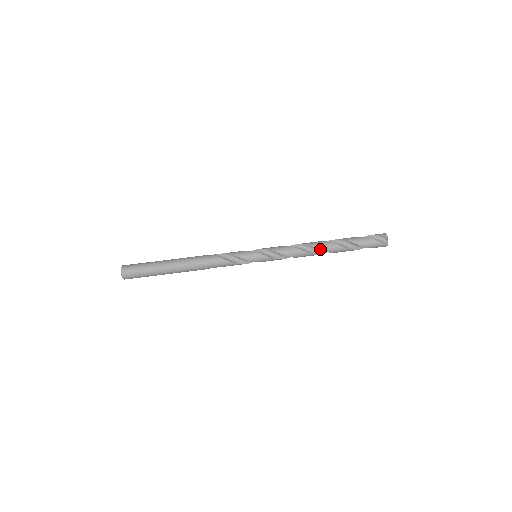
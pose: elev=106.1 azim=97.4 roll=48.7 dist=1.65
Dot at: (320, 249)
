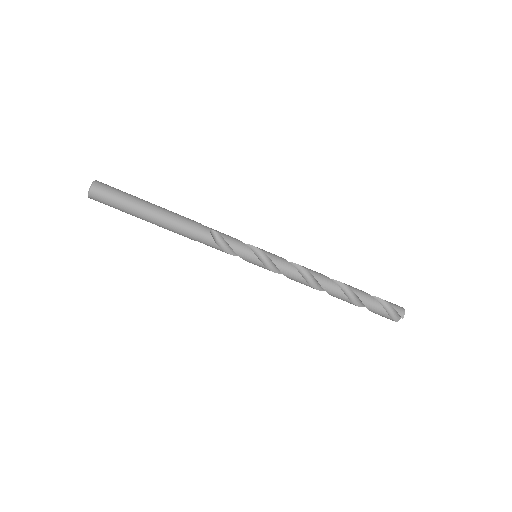
Dot at: (327, 292)
